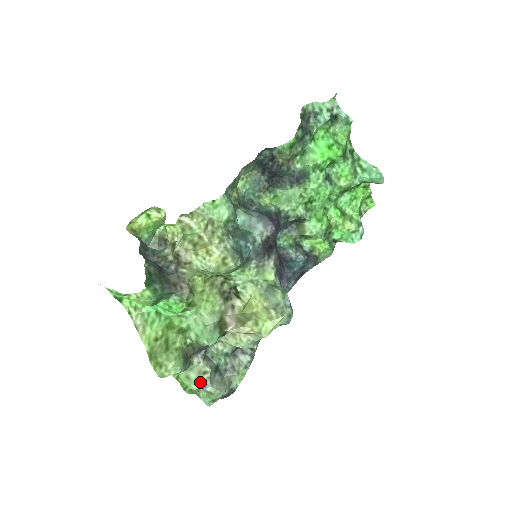
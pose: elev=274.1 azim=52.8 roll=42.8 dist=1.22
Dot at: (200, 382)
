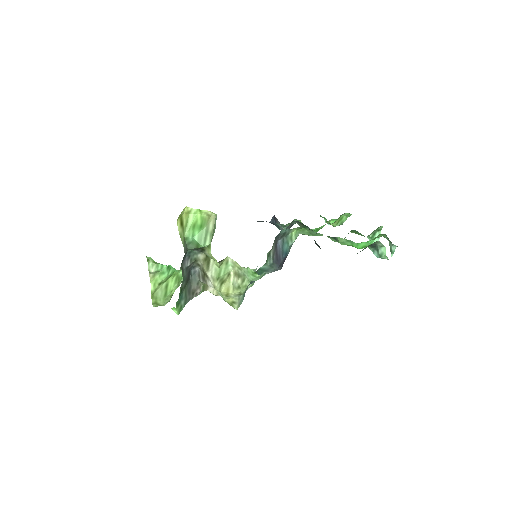
Dot at: occluded
